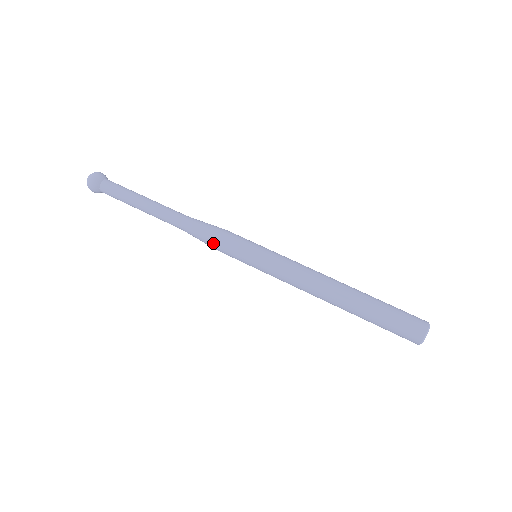
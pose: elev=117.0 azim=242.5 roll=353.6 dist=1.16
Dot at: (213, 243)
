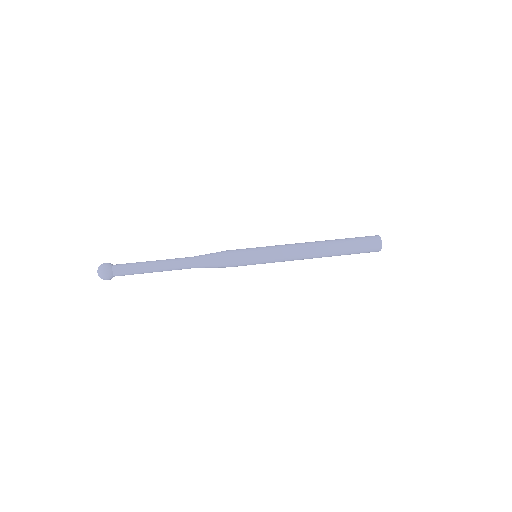
Dot at: (224, 256)
